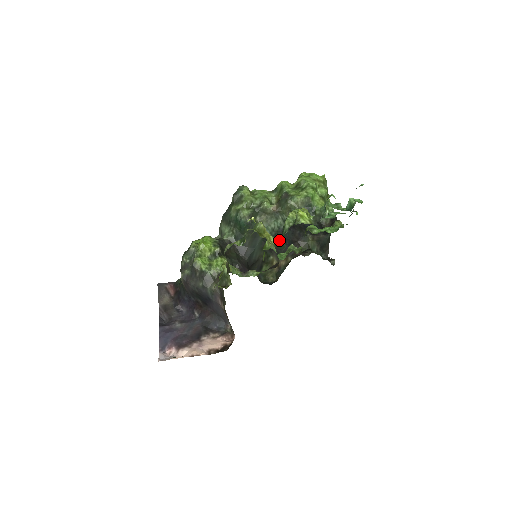
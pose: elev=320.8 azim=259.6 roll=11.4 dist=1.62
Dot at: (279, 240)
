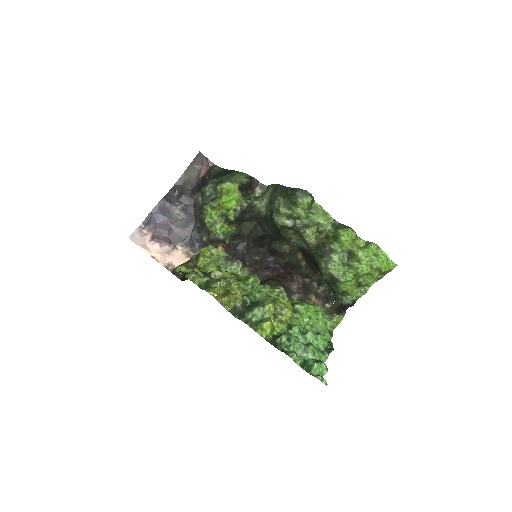
Dot at: (244, 305)
